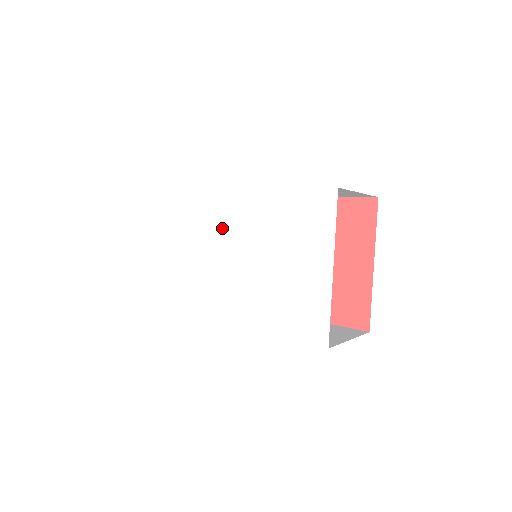
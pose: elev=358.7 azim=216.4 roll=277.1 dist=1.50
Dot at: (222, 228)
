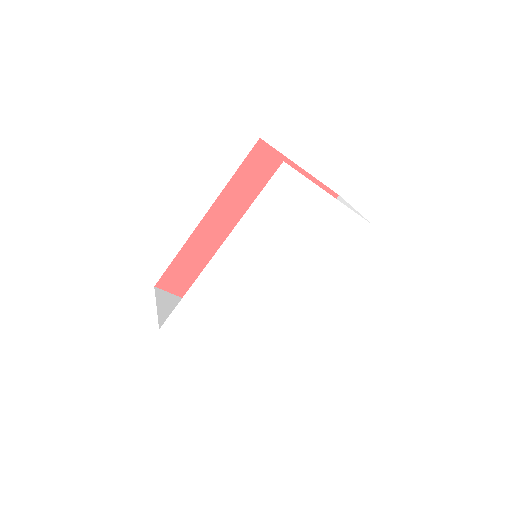
Dot at: (241, 272)
